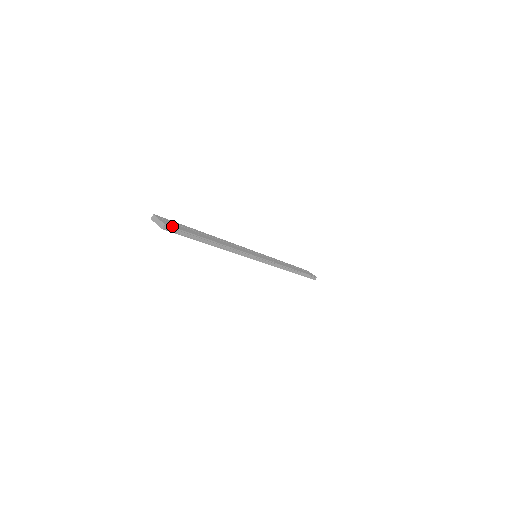
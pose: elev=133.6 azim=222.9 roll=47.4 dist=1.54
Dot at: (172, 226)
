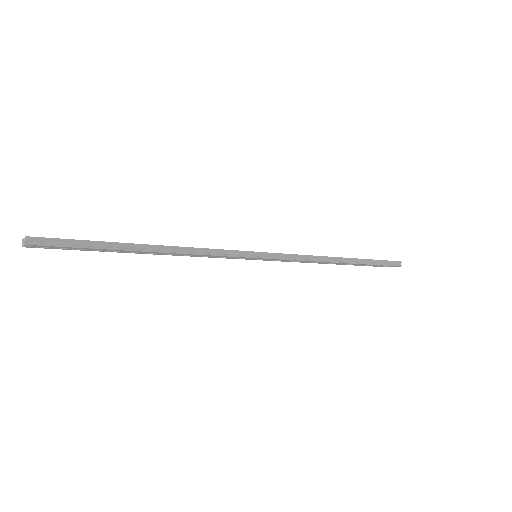
Dot at: (43, 237)
